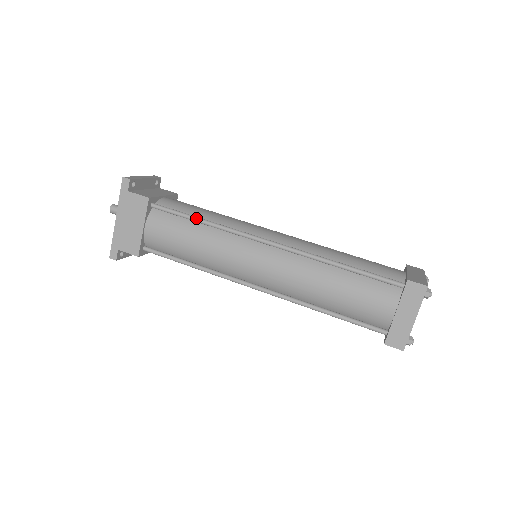
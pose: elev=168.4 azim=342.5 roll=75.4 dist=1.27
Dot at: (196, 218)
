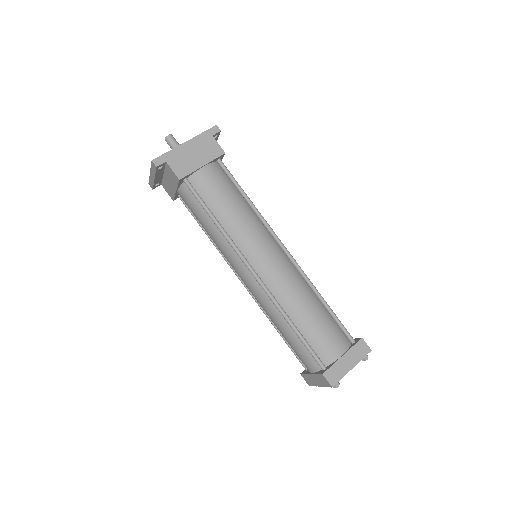
Dot at: (246, 194)
